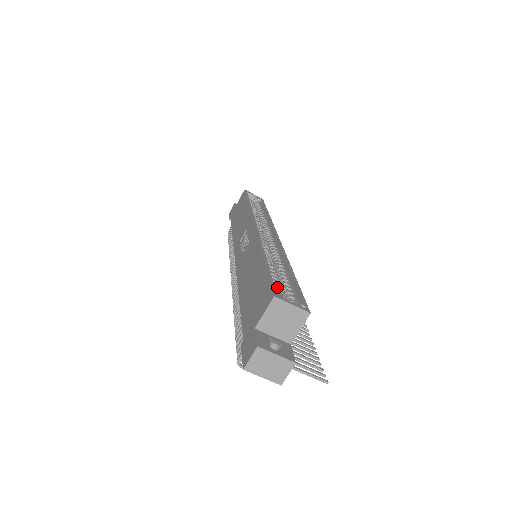
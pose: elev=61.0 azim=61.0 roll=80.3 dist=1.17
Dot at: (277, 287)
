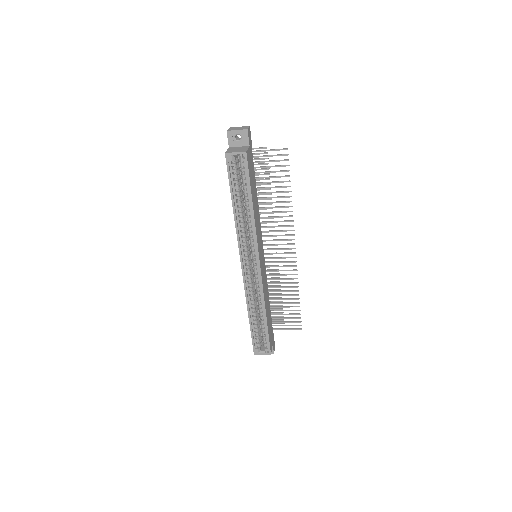
Dot at: (258, 338)
